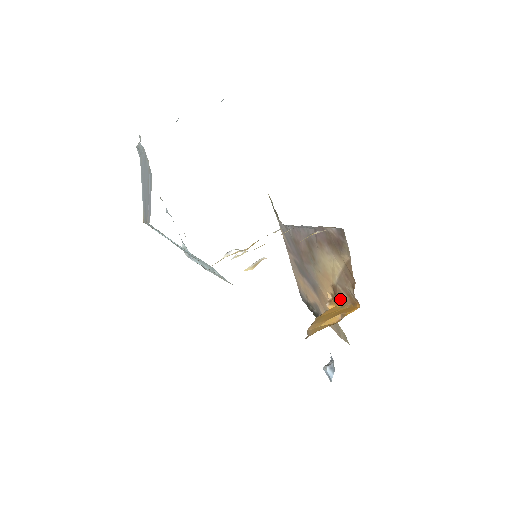
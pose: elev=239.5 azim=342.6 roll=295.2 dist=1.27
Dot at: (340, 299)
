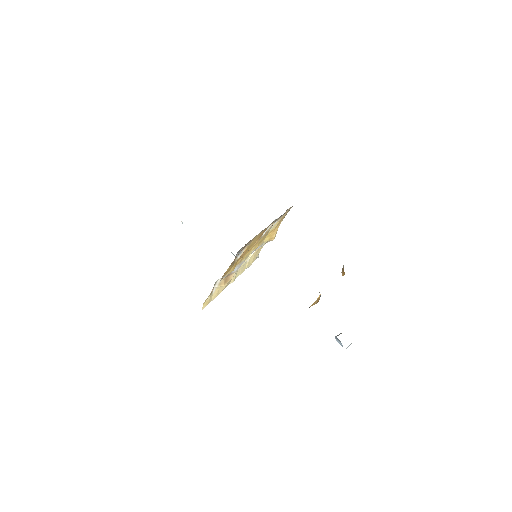
Dot at: occluded
